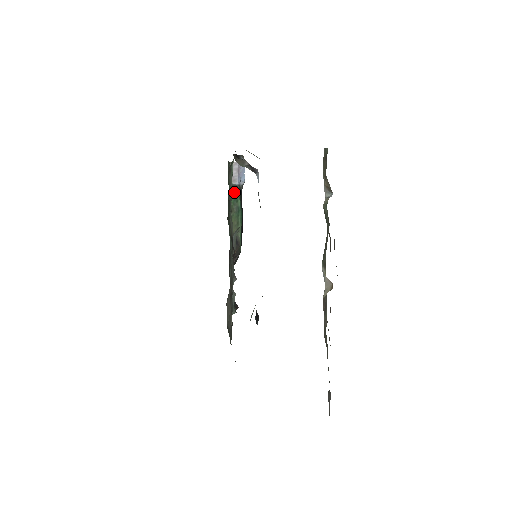
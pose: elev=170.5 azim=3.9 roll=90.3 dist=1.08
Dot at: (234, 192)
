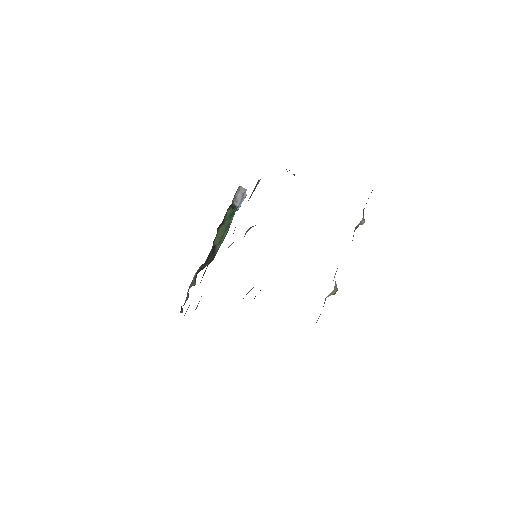
Dot at: (232, 210)
